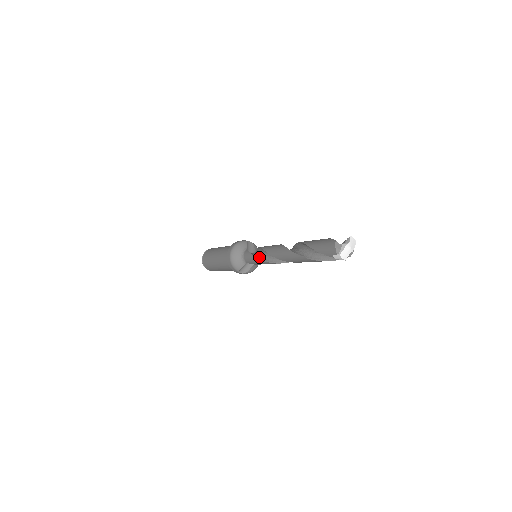
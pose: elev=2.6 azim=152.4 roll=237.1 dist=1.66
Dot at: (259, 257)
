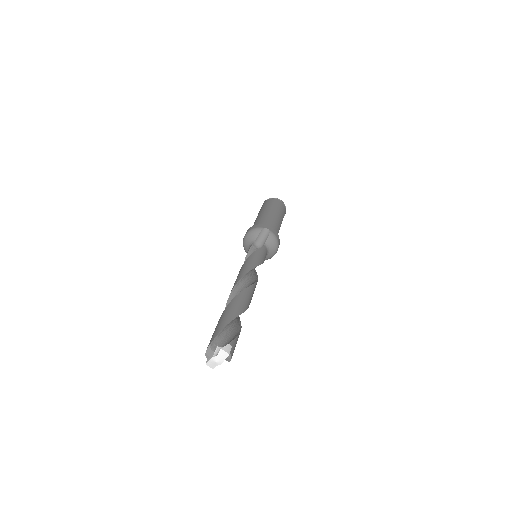
Dot at: occluded
